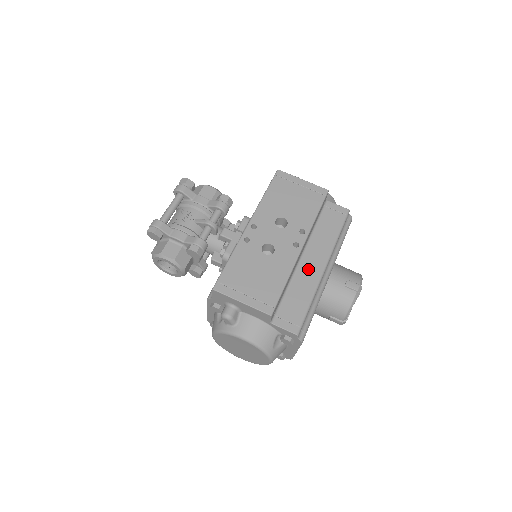
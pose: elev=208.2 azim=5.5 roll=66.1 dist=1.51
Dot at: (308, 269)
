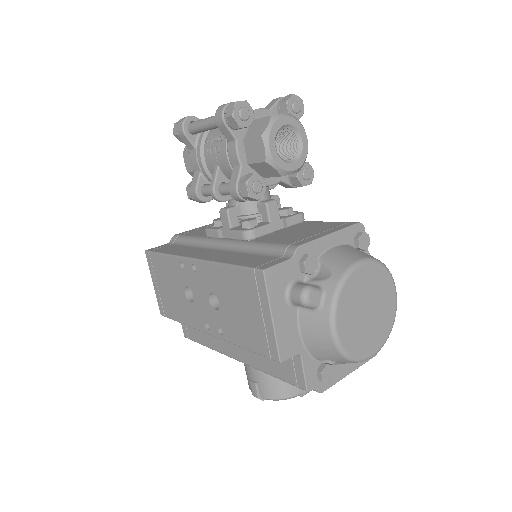
Dot at: occluded
